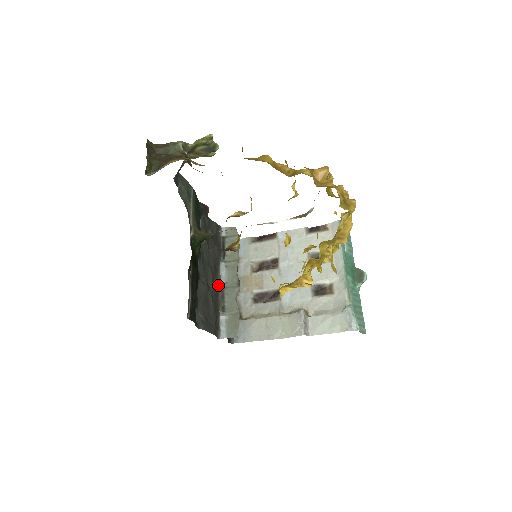
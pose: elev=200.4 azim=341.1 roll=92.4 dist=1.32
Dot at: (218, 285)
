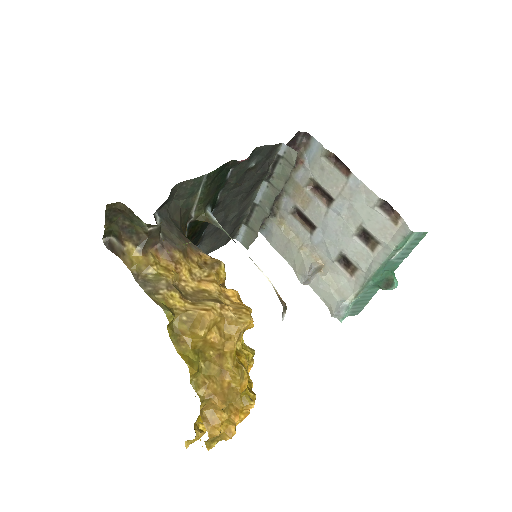
Dot at: (250, 201)
